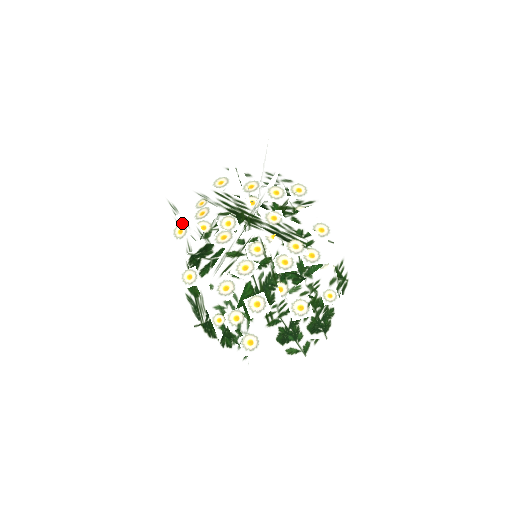
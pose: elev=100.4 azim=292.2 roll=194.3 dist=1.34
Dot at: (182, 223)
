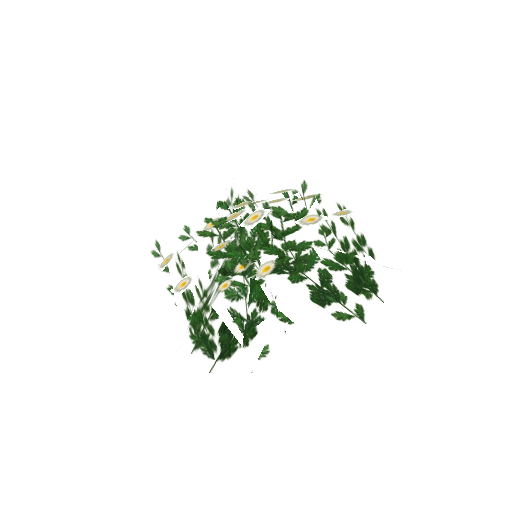
Dot at: (167, 256)
